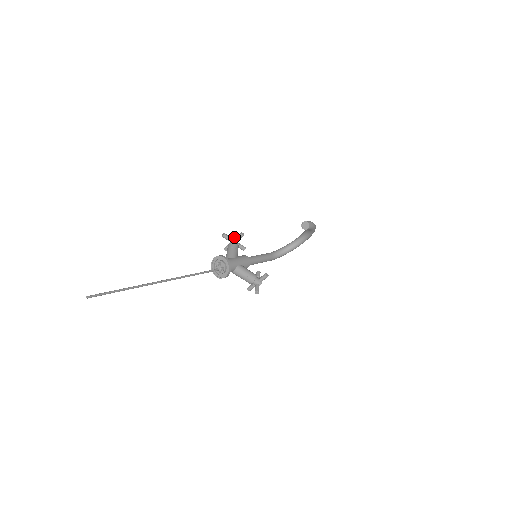
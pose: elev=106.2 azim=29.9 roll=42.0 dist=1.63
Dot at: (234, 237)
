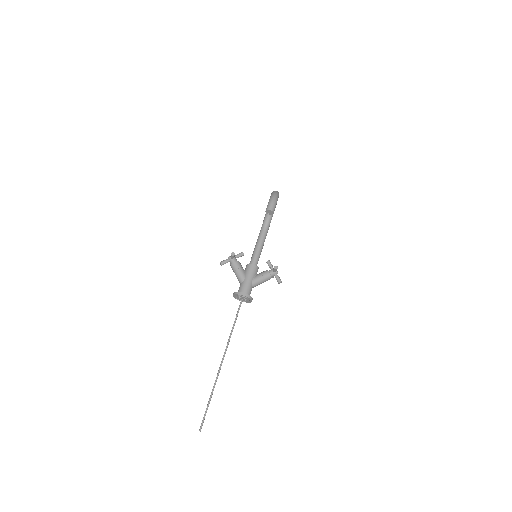
Dot at: (229, 256)
